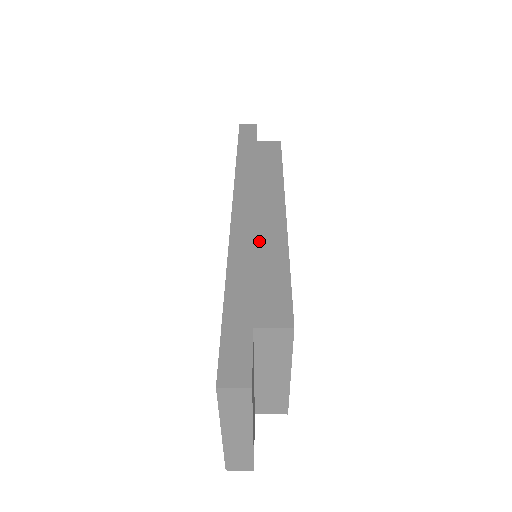
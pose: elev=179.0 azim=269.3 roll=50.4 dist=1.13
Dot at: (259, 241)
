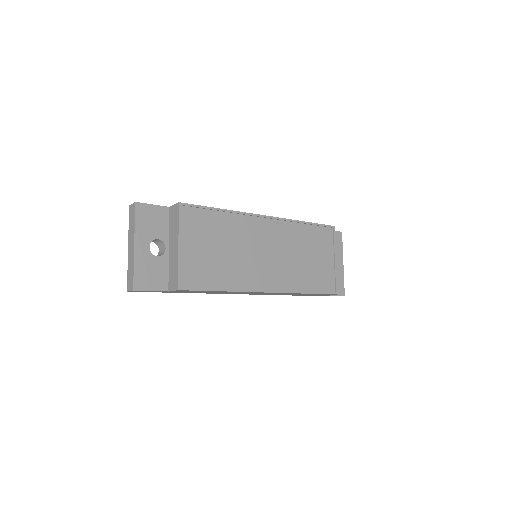
Dot at: occluded
